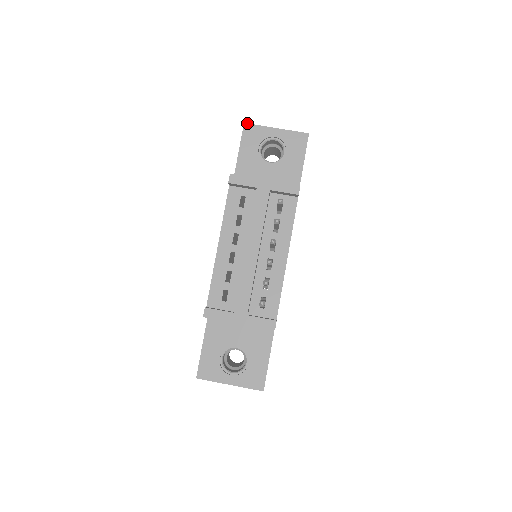
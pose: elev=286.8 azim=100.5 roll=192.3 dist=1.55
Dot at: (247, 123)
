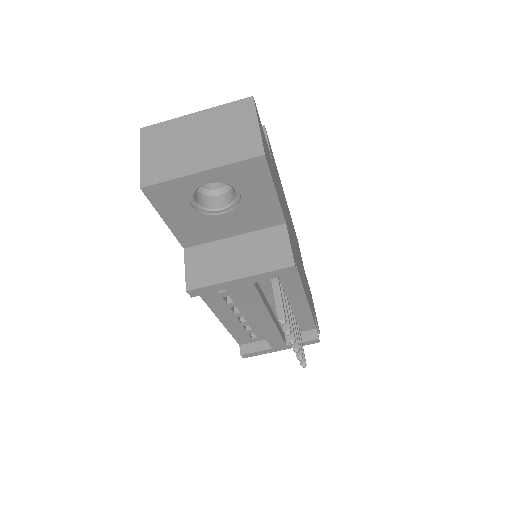
Dot at: (145, 187)
